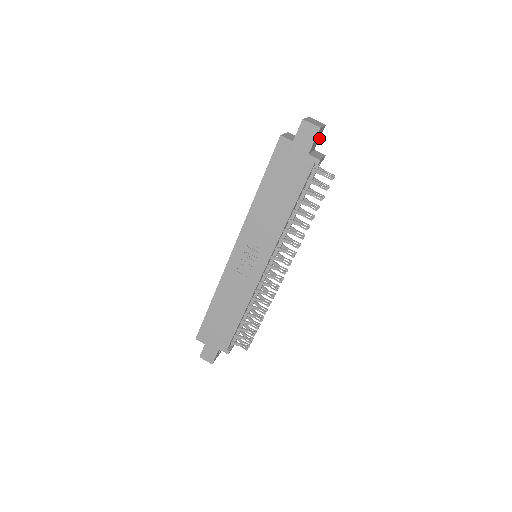
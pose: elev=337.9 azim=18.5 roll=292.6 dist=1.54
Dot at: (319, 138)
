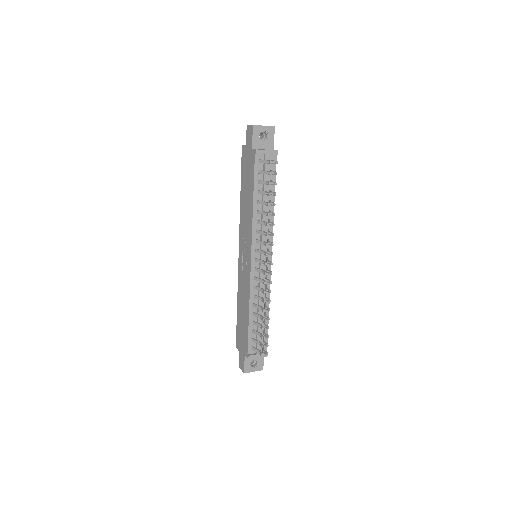
Dot at: (273, 139)
